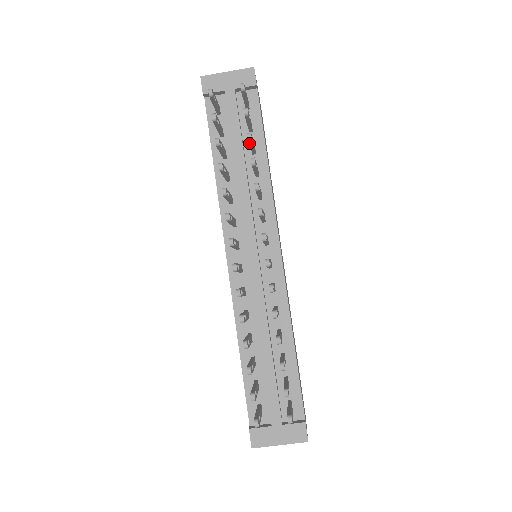
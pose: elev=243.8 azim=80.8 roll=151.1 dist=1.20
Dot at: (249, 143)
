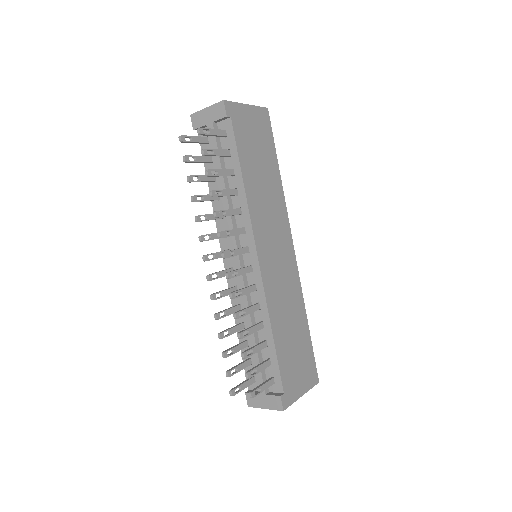
Dot at: (212, 176)
